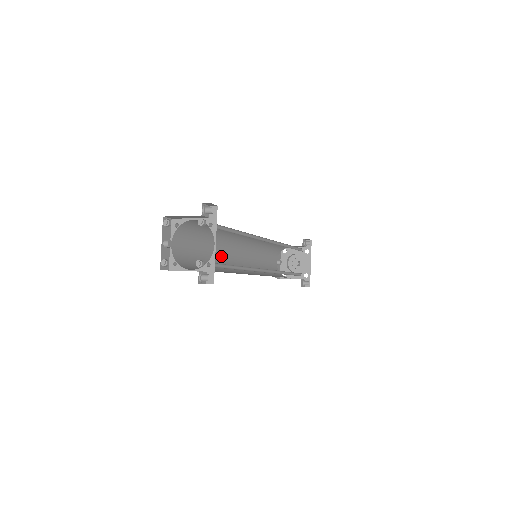
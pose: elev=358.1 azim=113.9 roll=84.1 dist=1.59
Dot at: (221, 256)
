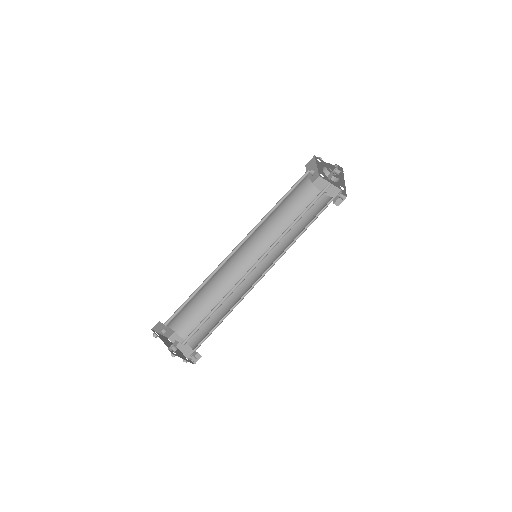
Dot at: (221, 271)
